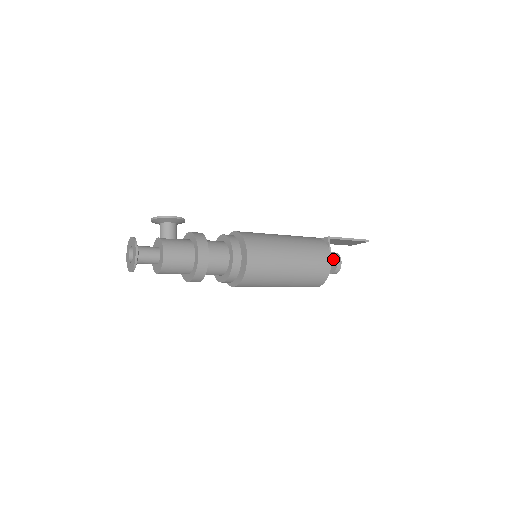
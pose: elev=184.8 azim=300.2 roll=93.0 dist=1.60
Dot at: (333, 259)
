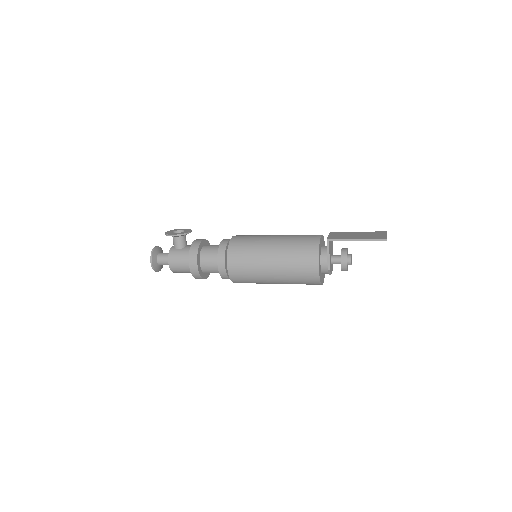
Dot at: (341, 258)
